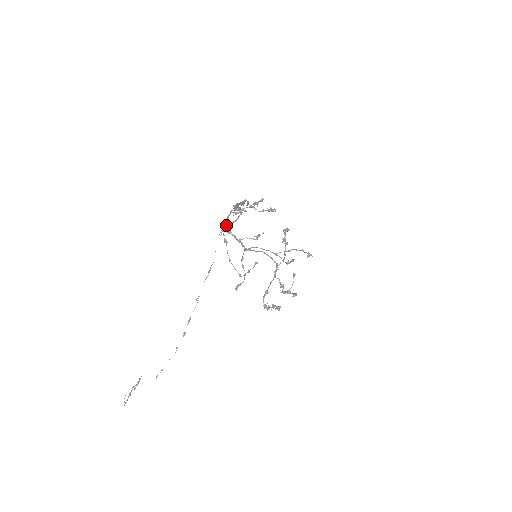
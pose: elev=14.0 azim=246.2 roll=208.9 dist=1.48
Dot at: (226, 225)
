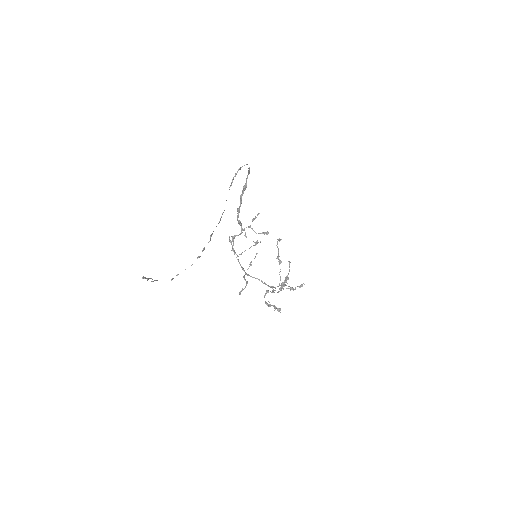
Dot at: (231, 236)
